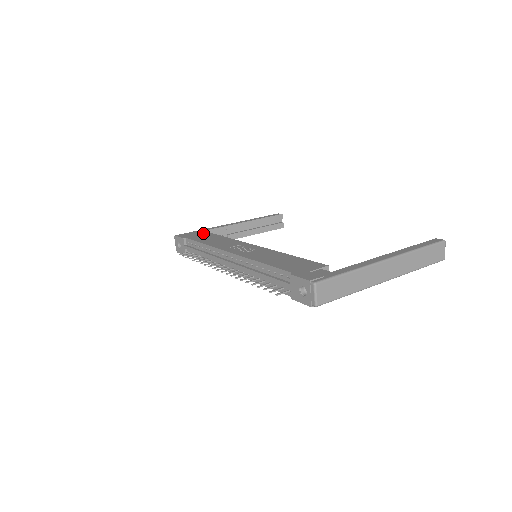
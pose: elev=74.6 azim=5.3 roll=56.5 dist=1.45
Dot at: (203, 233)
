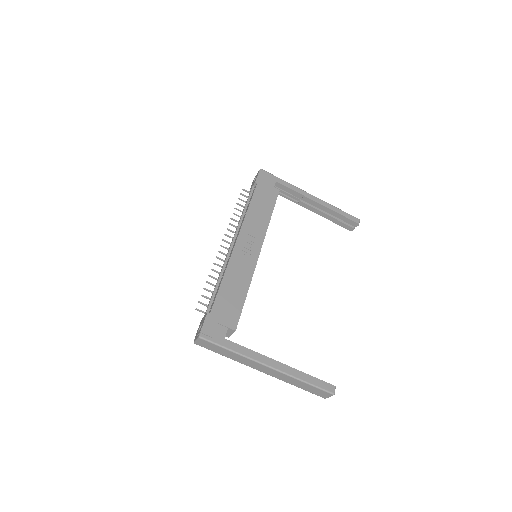
Dot at: (274, 190)
